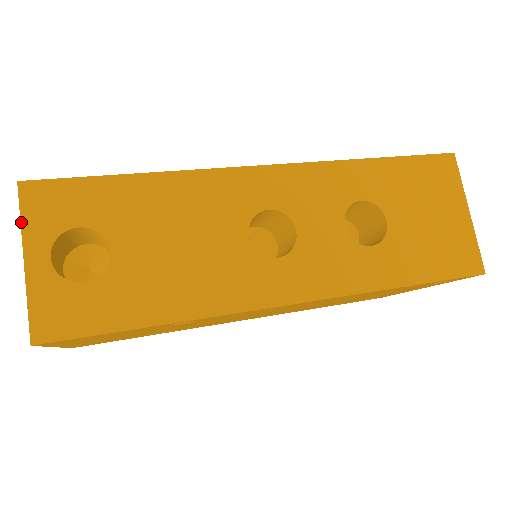
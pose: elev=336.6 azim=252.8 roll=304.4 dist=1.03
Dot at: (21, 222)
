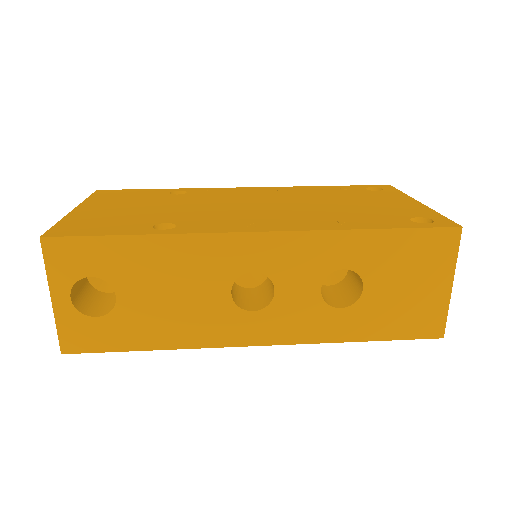
Dot at: (46, 270)
